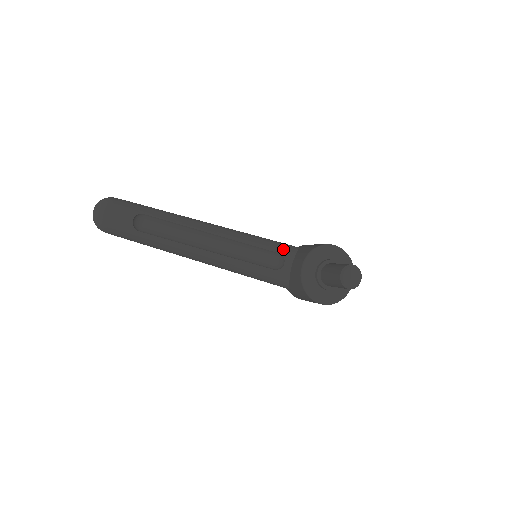
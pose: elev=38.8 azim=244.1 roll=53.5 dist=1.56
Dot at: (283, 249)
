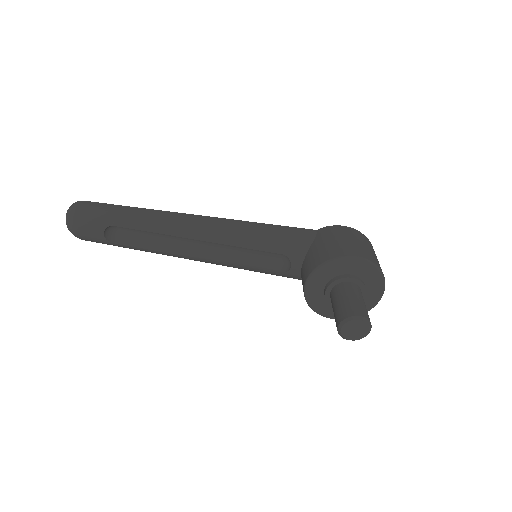
Dot at: (289, 247)
